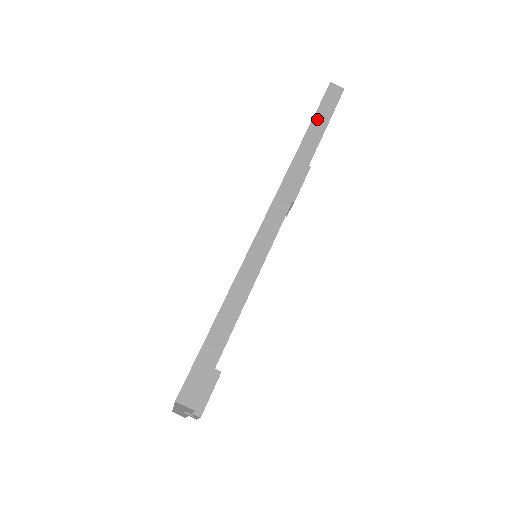
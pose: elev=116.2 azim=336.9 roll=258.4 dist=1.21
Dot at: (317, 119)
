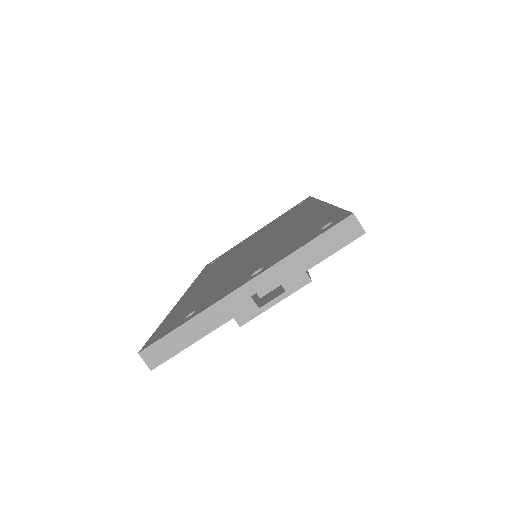
Dot at: occluded
